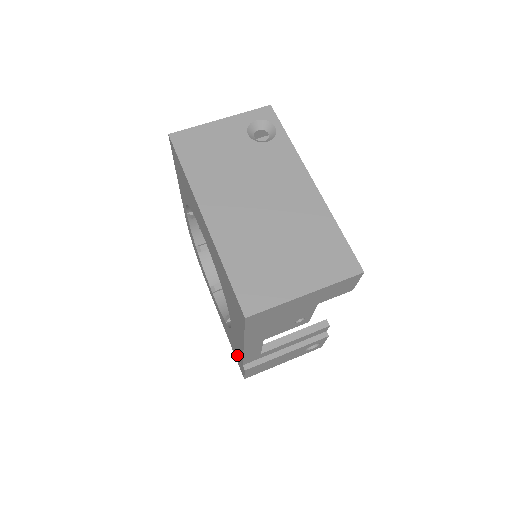
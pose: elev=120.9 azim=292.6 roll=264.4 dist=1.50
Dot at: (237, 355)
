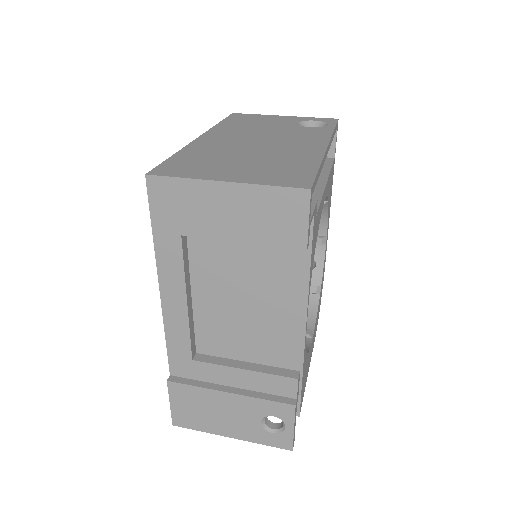
Dot at: occluded
